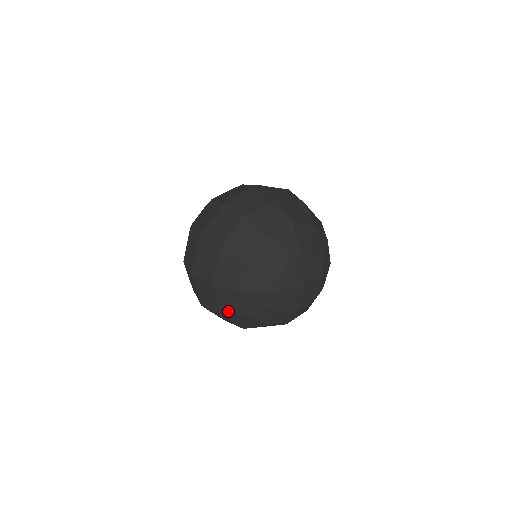
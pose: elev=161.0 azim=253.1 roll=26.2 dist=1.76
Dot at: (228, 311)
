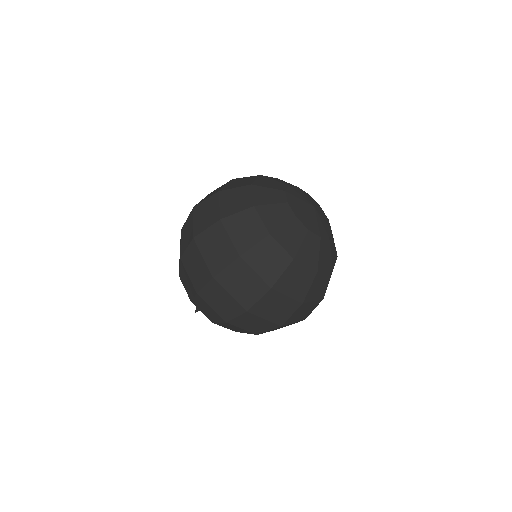
Dot at: (230, 212)
